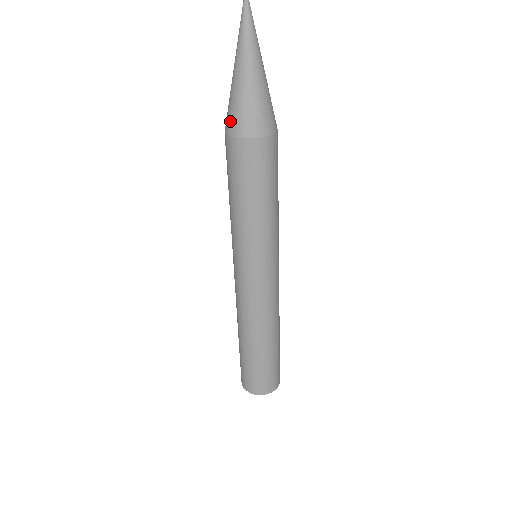
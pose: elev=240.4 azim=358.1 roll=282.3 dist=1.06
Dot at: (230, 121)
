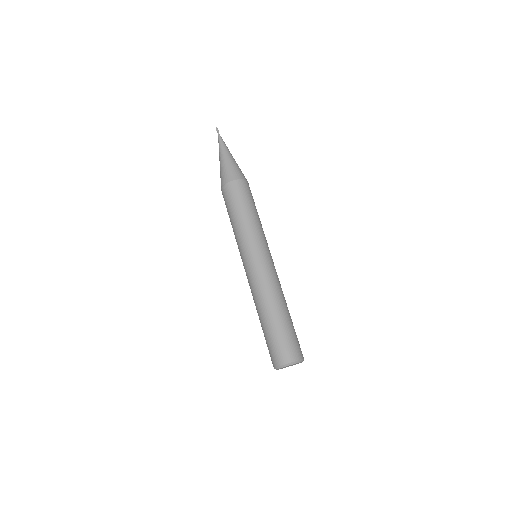
Dot at: (223, 179)
